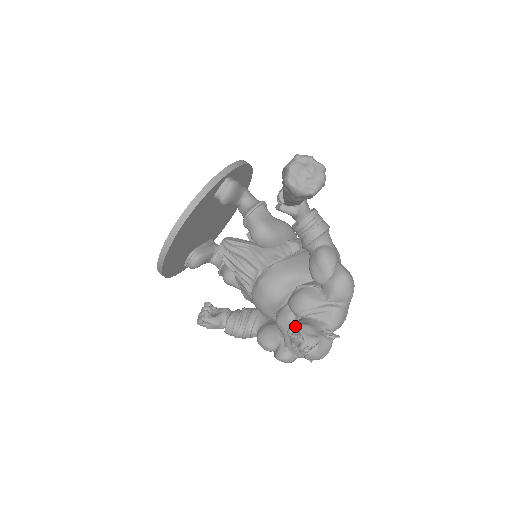
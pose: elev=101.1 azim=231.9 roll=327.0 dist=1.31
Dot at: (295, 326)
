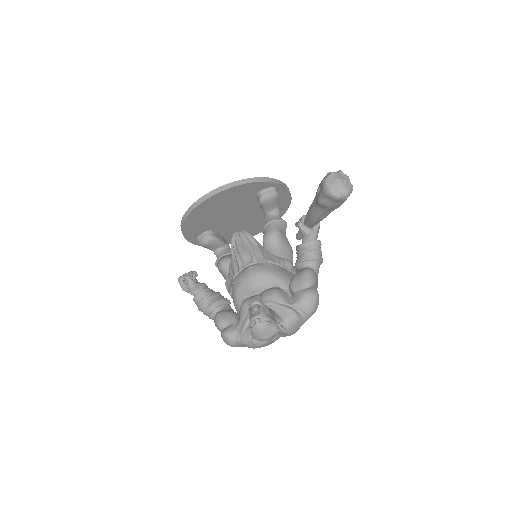
Dot at: (259, 301)
